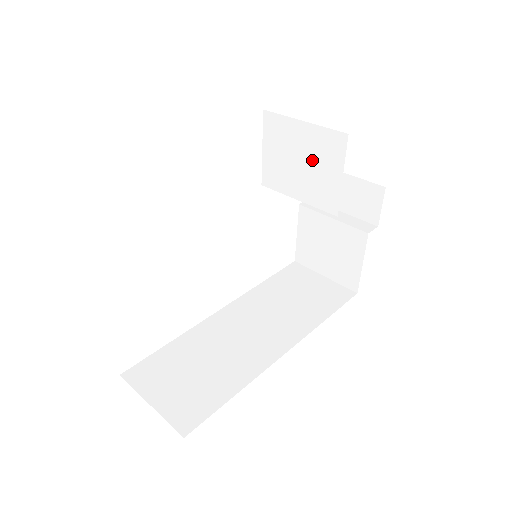
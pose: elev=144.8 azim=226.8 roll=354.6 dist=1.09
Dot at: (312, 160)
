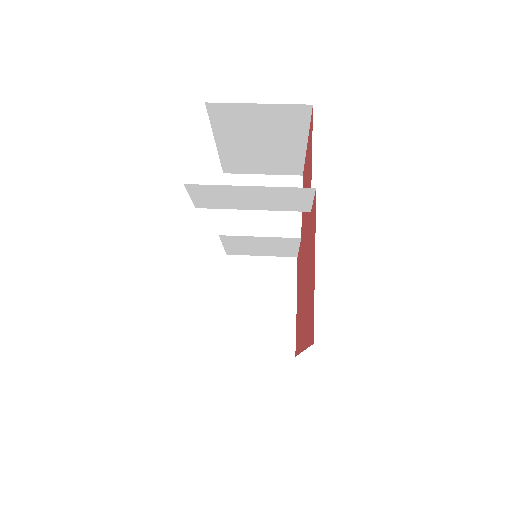
Dot at: occluded
